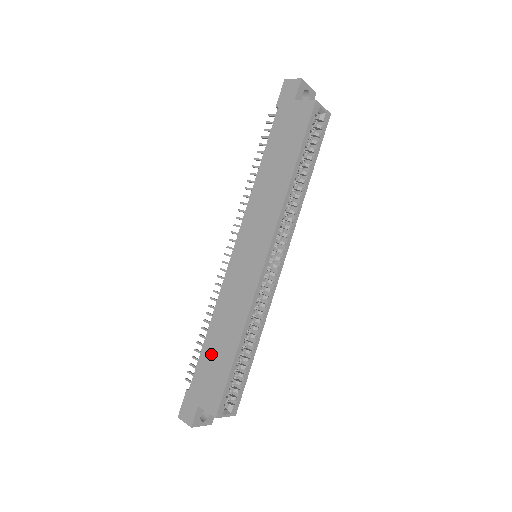
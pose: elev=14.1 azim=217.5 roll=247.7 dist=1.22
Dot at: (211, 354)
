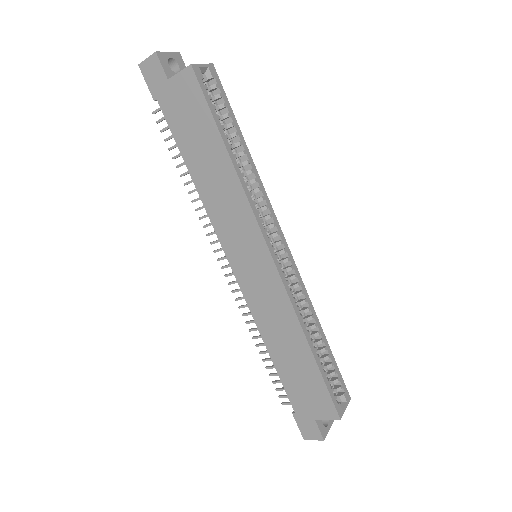
Dot at: (290, 371)
